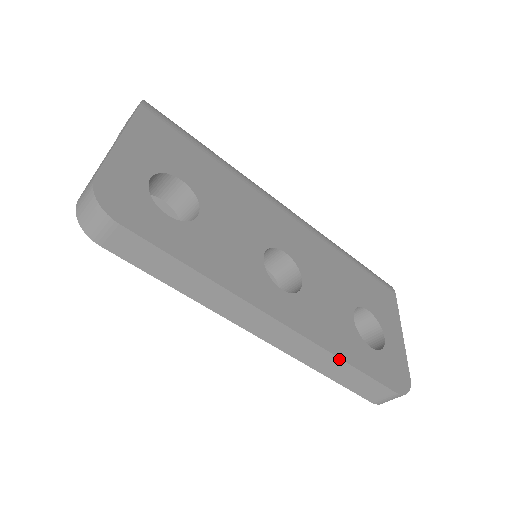
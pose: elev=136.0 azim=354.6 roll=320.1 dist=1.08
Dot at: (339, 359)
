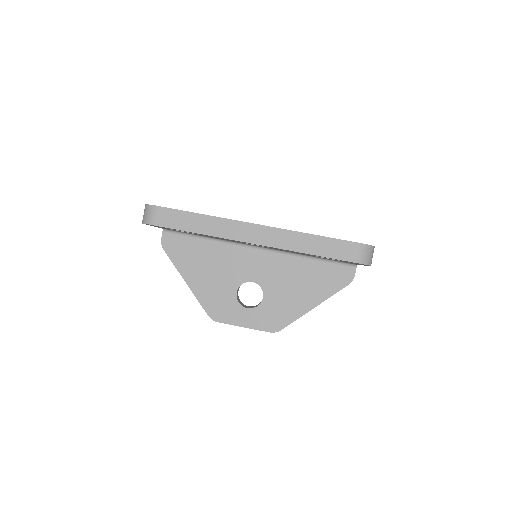
Dot at: (306, 234)
